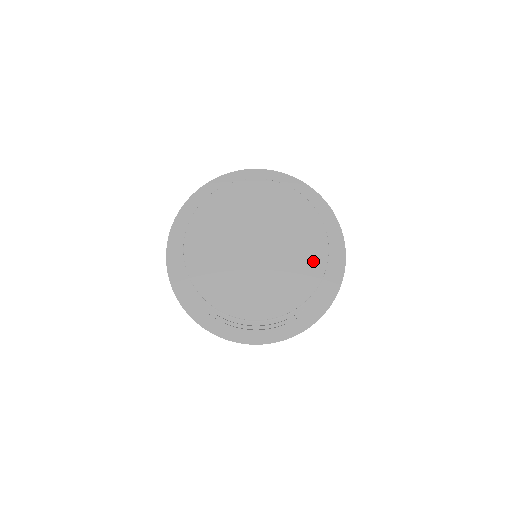
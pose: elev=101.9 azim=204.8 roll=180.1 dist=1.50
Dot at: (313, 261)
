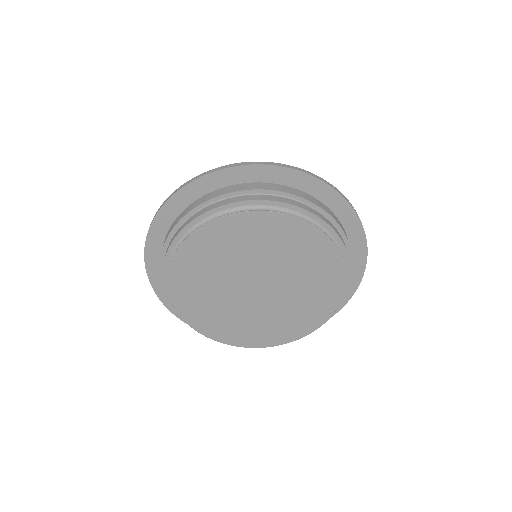
Dot at: (305, 323)
